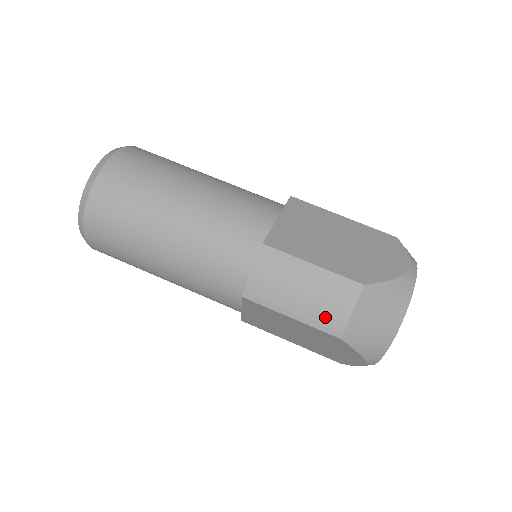
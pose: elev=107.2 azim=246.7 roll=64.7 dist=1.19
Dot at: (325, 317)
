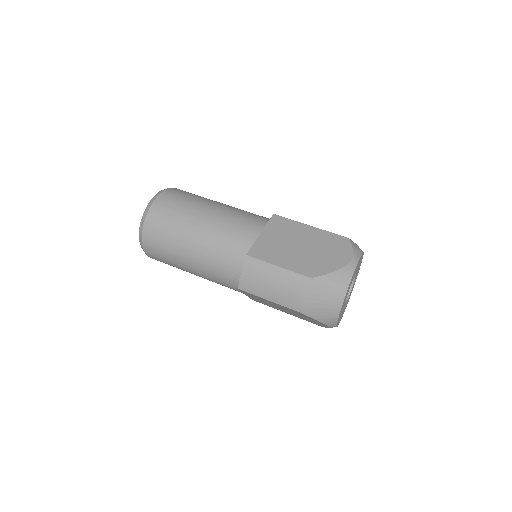
Dot at: (289, 300)
